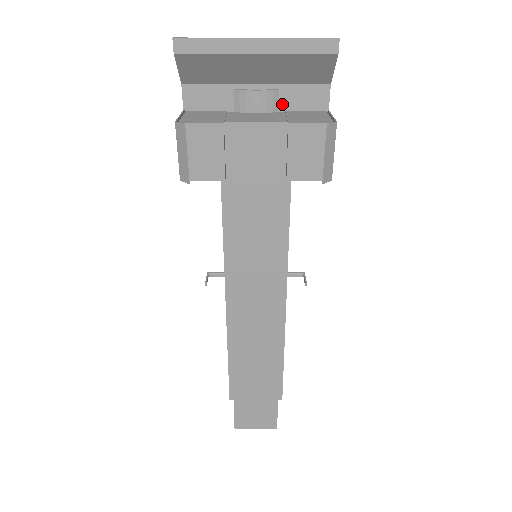
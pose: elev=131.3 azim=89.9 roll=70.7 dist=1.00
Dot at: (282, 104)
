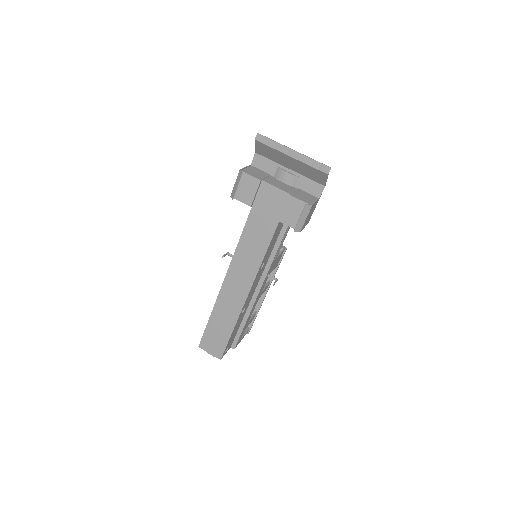
Dot at: (298, 184)
